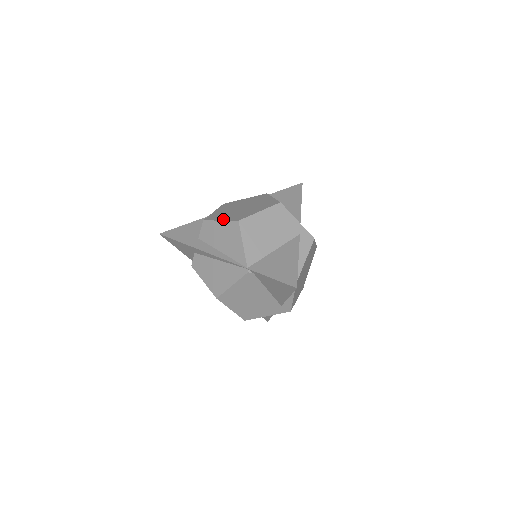
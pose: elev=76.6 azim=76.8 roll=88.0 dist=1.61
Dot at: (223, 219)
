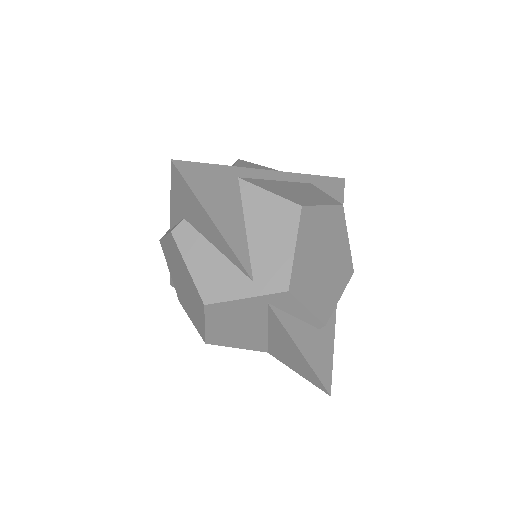
Dot at: occluded
